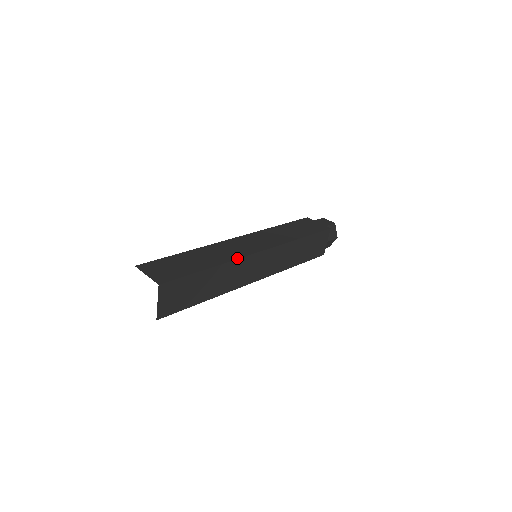
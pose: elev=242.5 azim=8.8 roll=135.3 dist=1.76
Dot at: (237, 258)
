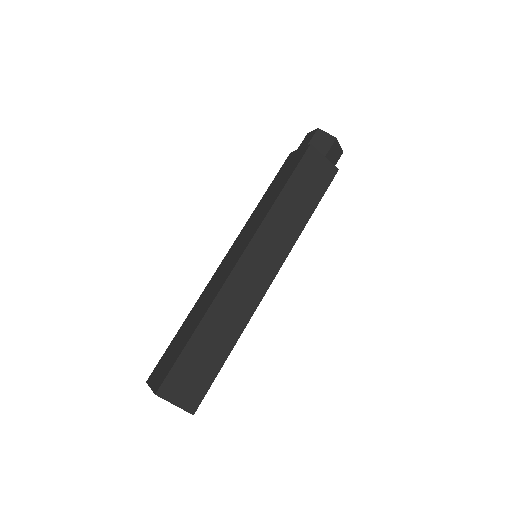
Dot at: (217, 292)
